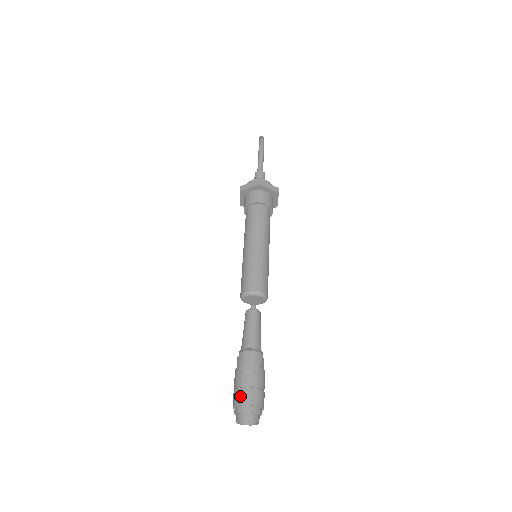
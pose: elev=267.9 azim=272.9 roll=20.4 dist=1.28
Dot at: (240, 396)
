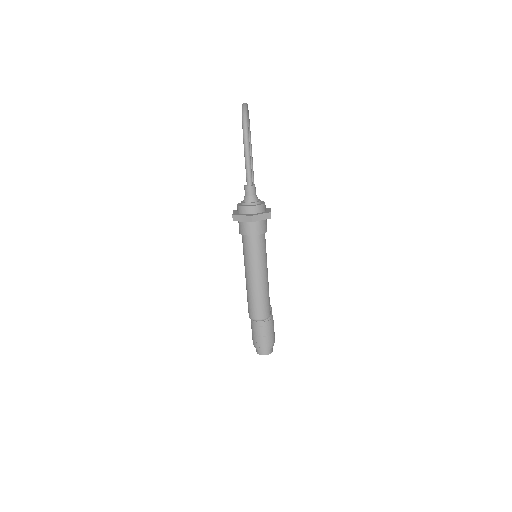
Dot at: (257, 342)
